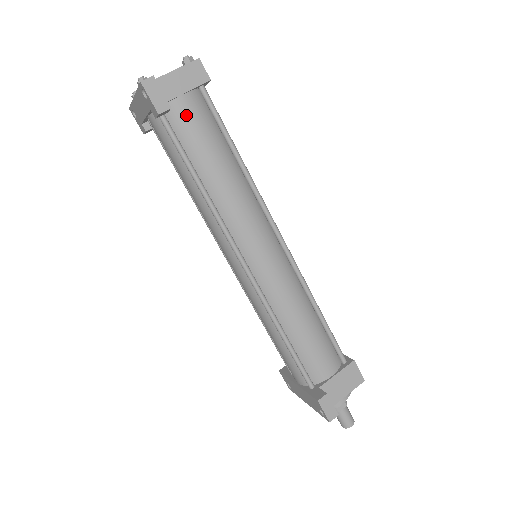
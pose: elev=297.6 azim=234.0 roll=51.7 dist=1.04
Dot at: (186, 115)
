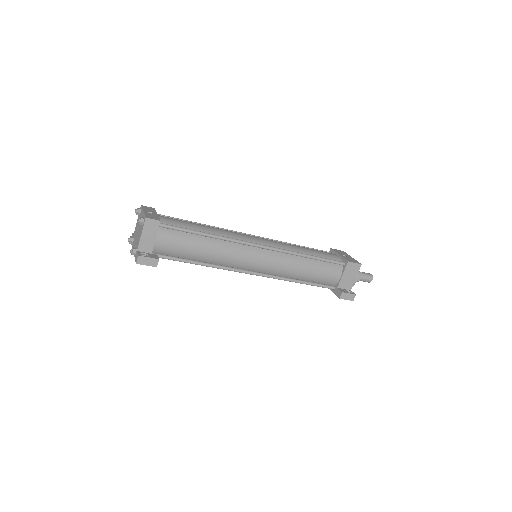
Dot at: (166, 246)
